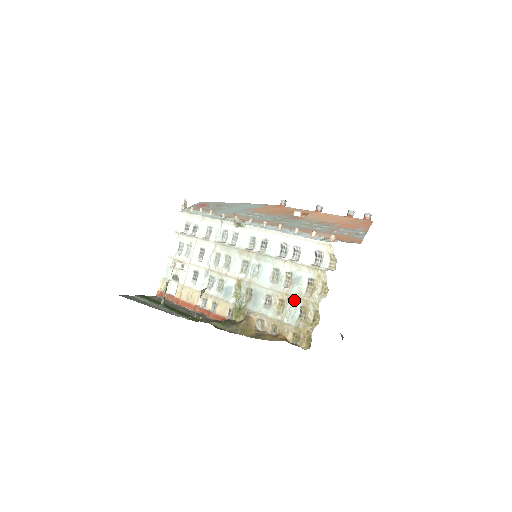
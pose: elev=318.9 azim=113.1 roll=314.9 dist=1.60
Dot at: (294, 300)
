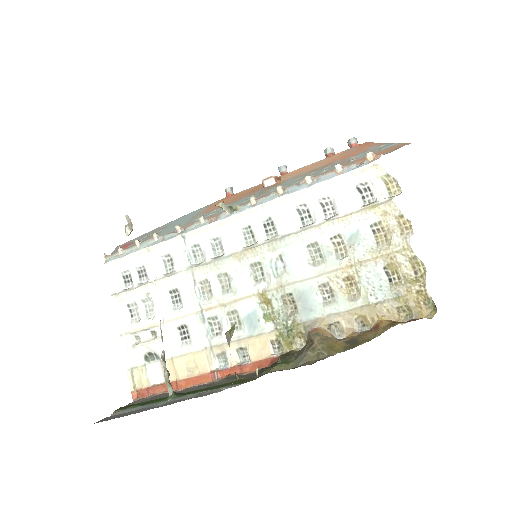
Dot at: (368, 265)
